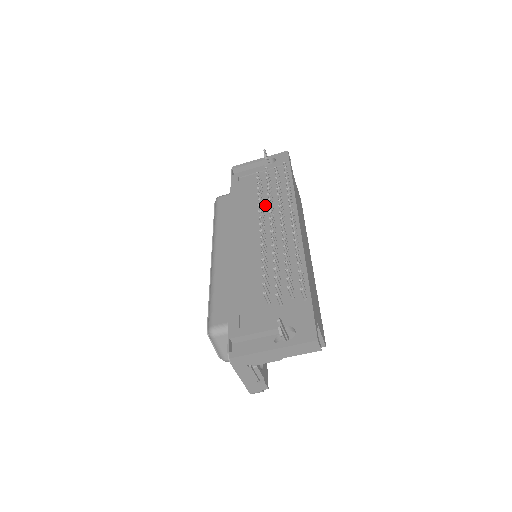
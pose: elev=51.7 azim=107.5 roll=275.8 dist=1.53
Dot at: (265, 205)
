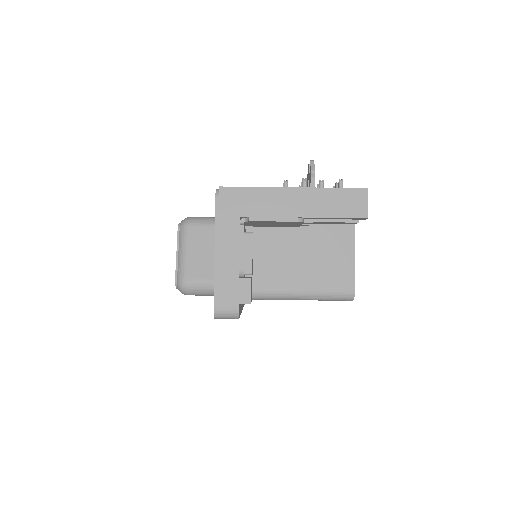
Dot at: occluded
